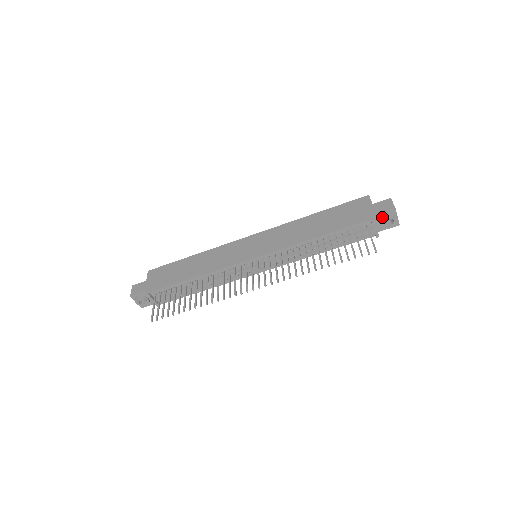
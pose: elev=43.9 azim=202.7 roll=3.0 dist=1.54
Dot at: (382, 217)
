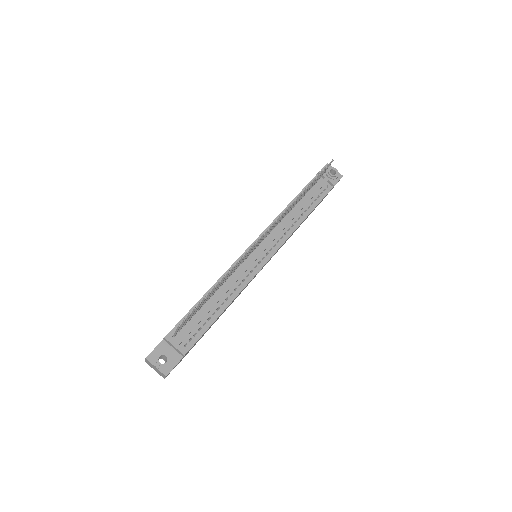
Dot at: (325, 173)
